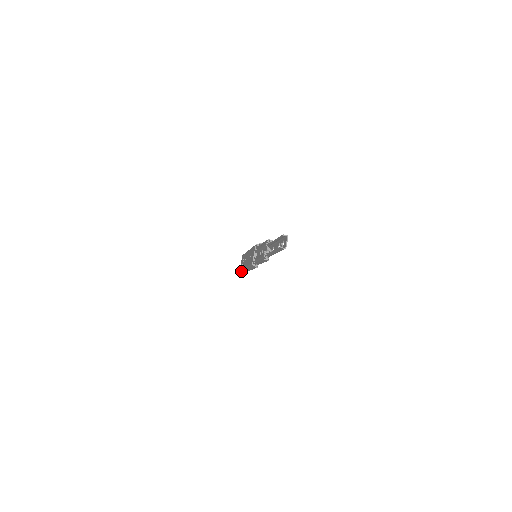
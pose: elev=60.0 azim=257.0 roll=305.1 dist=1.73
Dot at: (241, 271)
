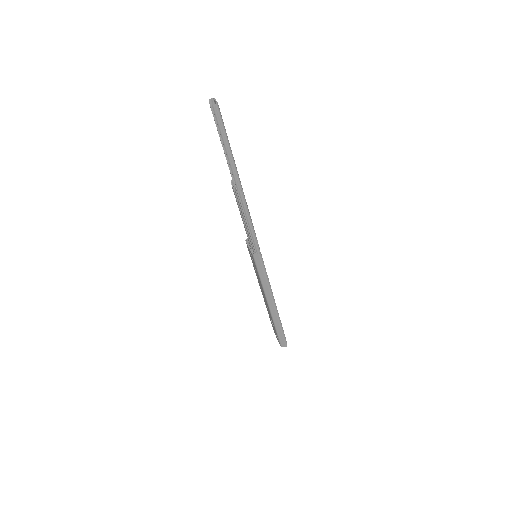
Dot at: (282, 345)
